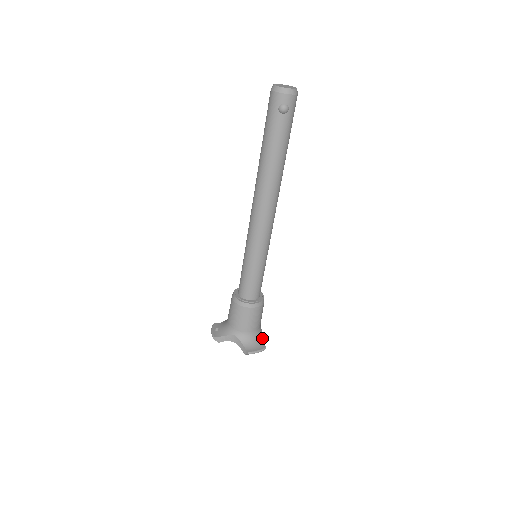
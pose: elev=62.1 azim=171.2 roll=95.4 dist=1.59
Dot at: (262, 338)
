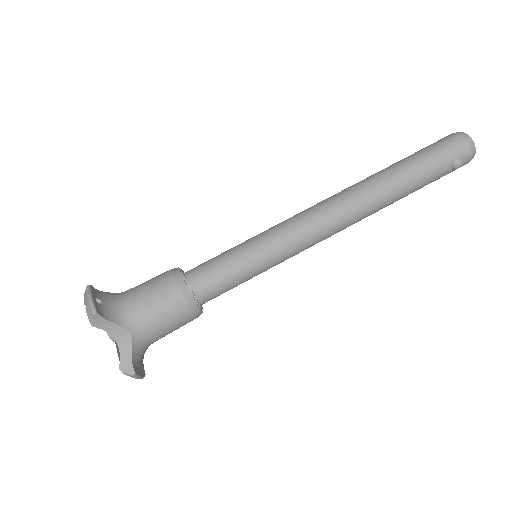
Dot at: occluded
